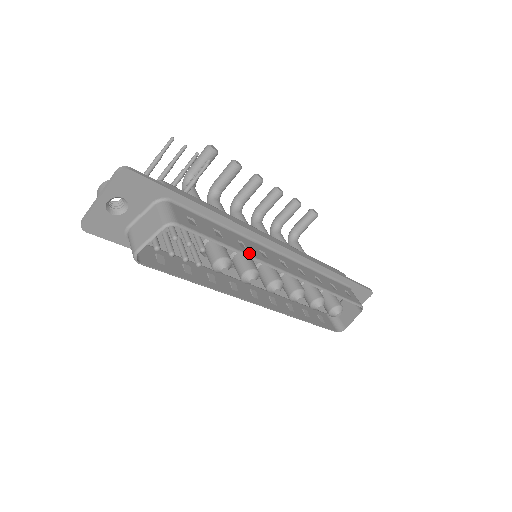
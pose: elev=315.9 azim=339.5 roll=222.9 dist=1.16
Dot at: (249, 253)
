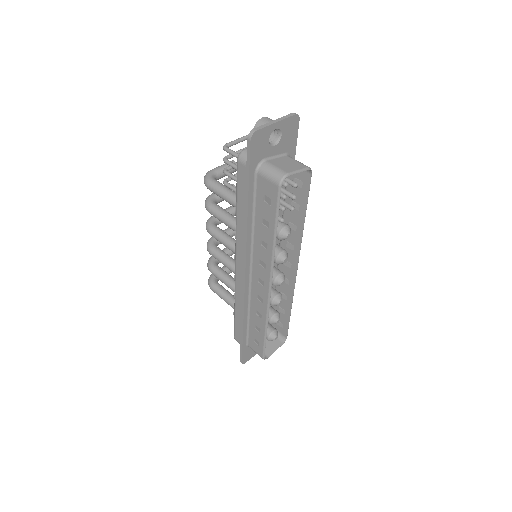
Dot at: (300, 233)
